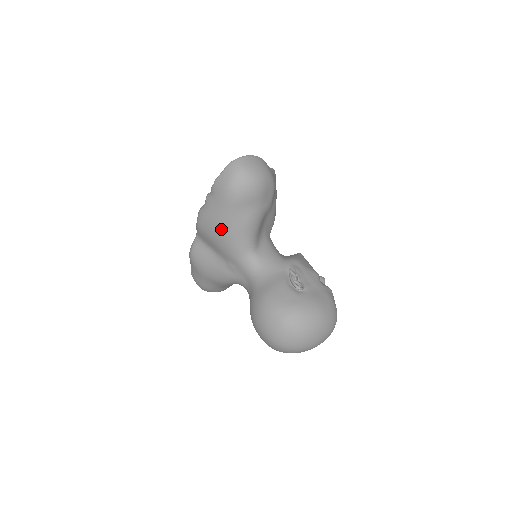
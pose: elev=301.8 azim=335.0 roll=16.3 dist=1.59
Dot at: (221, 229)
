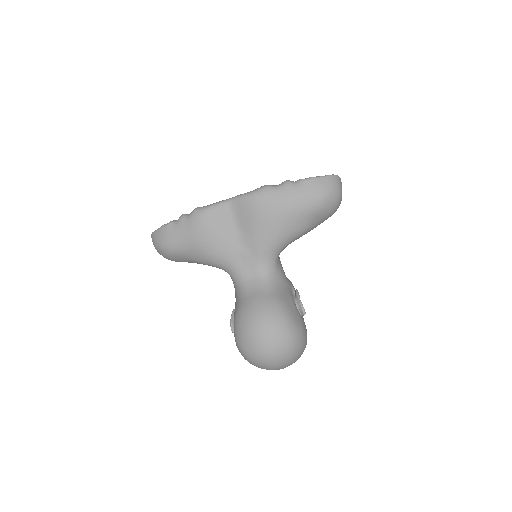
Dot at: (280, 219)
